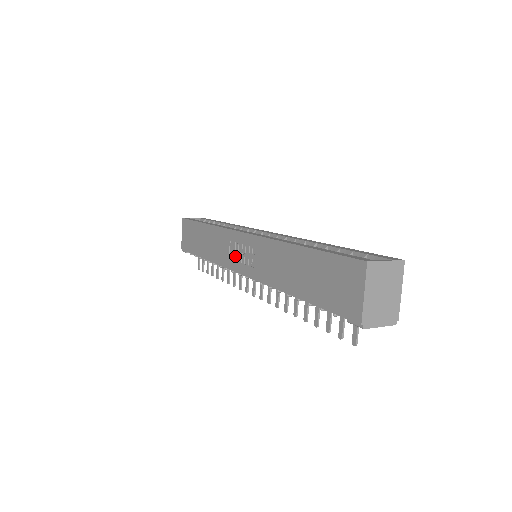
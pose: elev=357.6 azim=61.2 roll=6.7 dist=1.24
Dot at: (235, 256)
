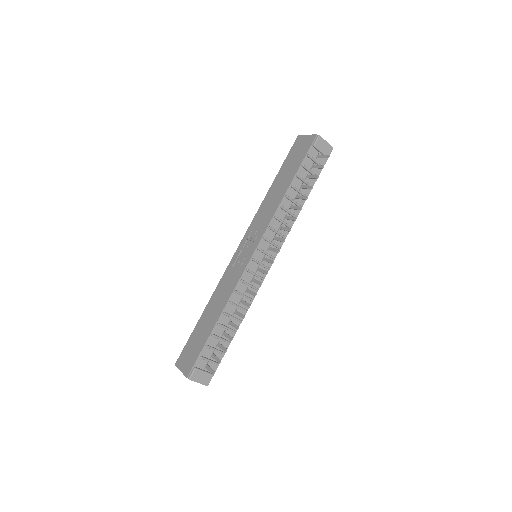
Dot at: (242, 259)
